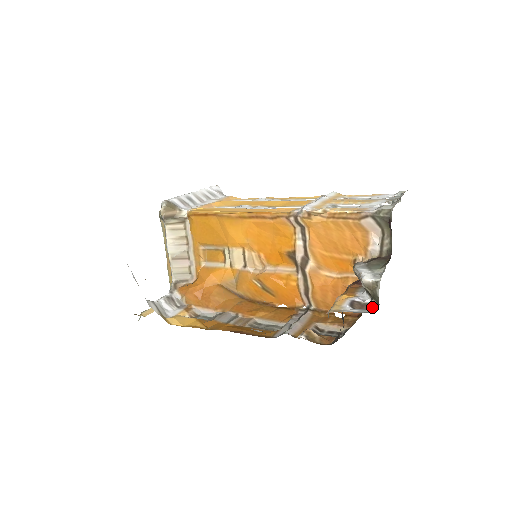
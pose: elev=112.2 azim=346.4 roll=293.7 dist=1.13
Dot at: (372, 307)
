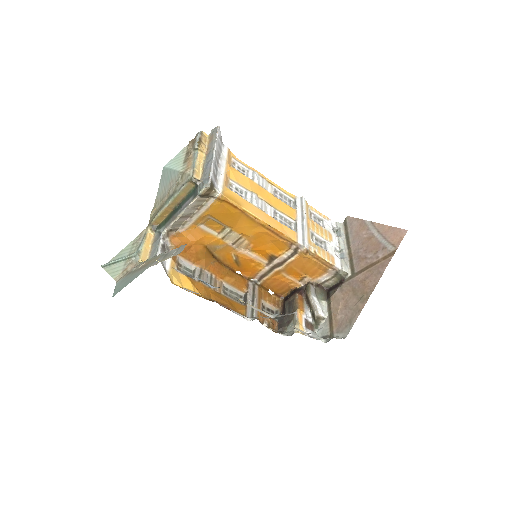
Dot at: (313, 326)
